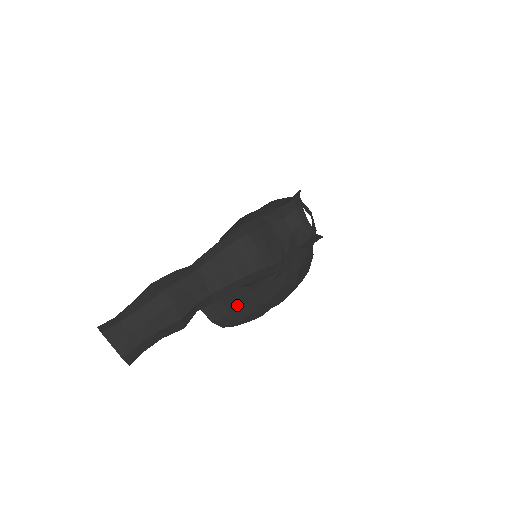
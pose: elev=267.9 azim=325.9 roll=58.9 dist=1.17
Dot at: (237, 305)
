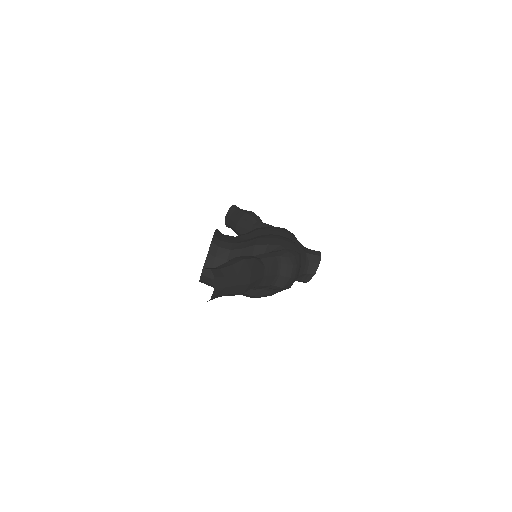
Dot at: occluded
